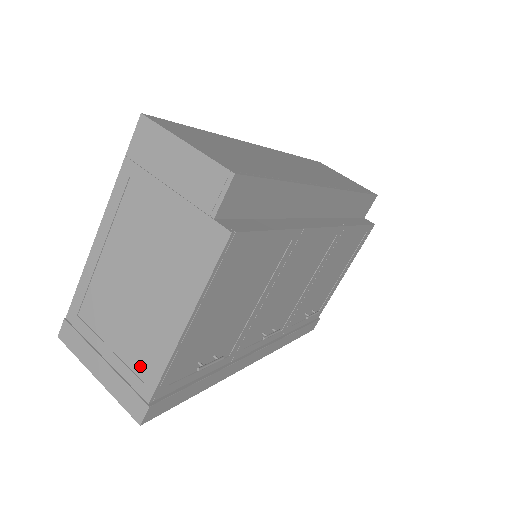
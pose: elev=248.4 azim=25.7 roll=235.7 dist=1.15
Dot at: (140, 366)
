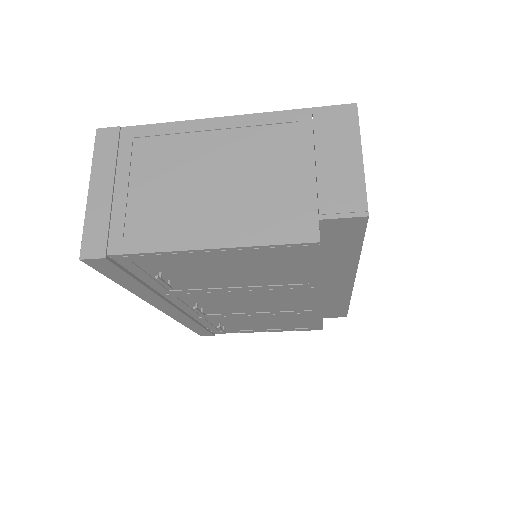
Dot at: (136, 226)
